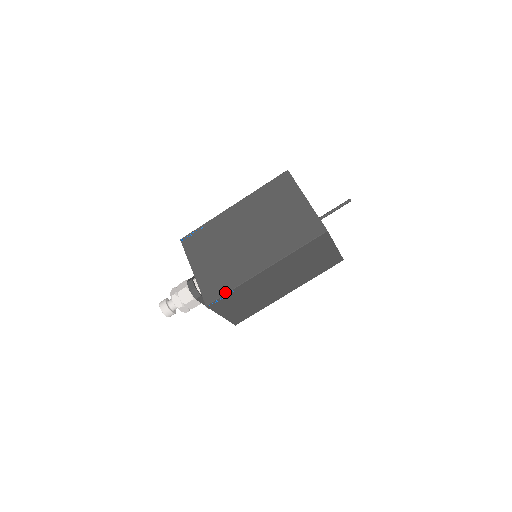
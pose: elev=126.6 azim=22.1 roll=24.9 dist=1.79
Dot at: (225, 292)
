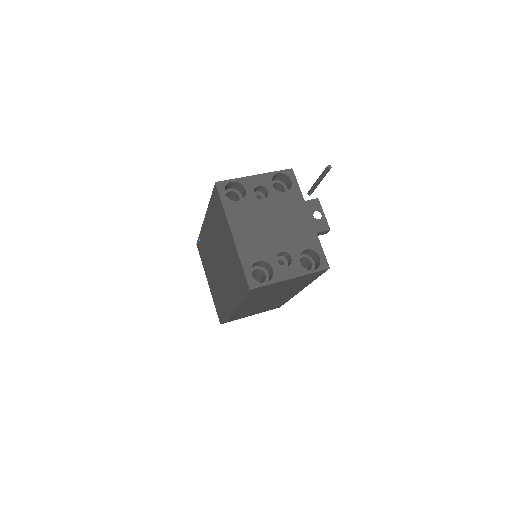
Dot at: (223, 318)
